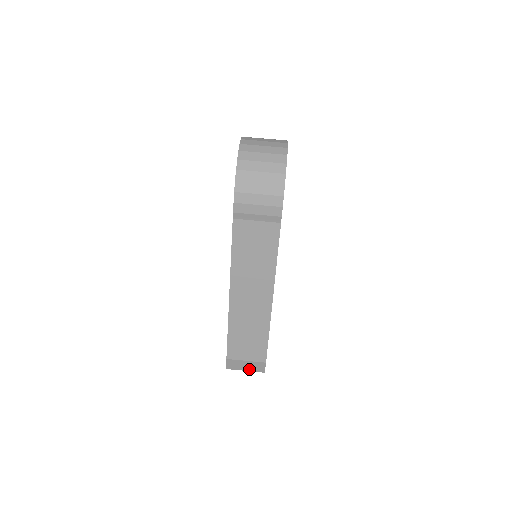
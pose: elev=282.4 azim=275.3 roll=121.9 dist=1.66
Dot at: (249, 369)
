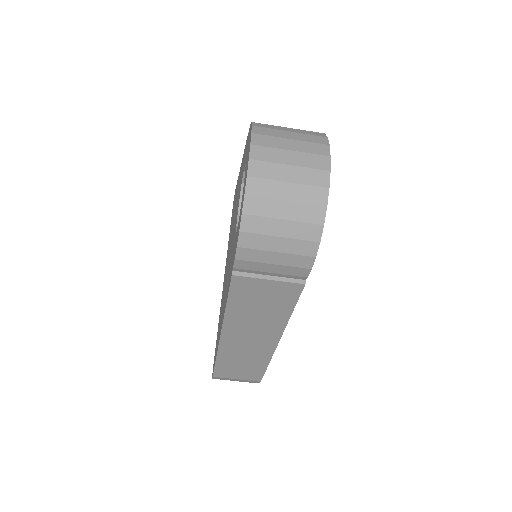
Dot at: (239, 381)
